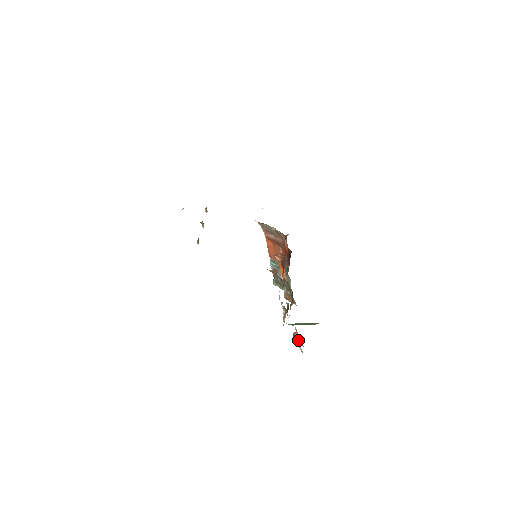
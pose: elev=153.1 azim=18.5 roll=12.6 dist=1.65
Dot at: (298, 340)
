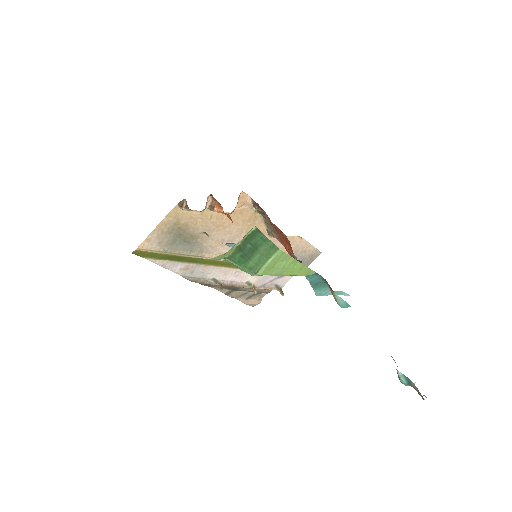
Dot at: occluded
